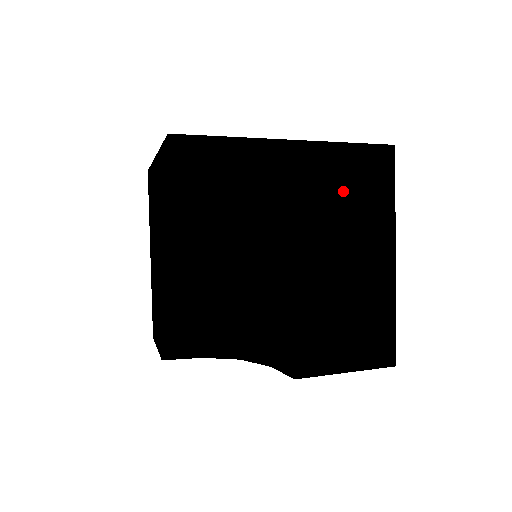
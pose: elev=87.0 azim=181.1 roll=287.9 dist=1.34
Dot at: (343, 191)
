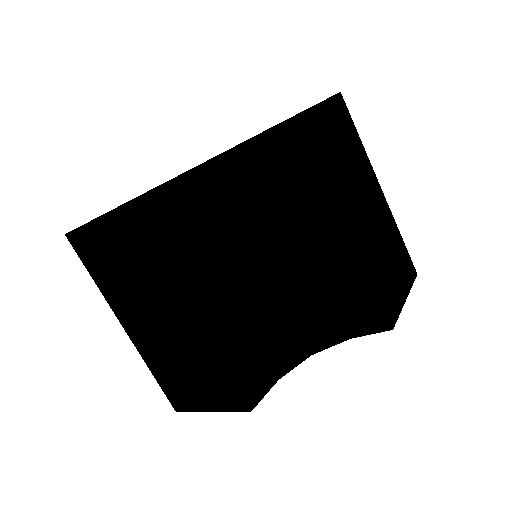
Dot at: (339, 148)
